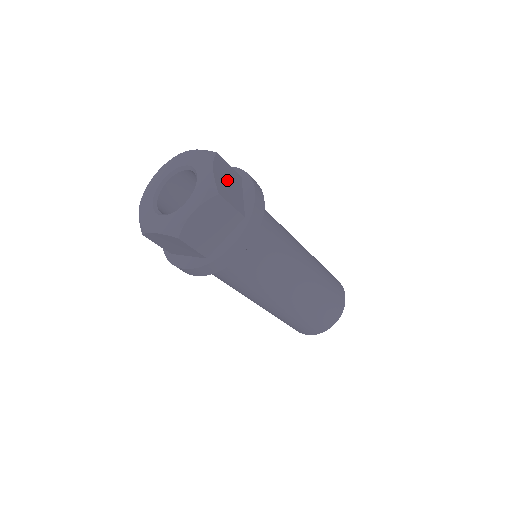
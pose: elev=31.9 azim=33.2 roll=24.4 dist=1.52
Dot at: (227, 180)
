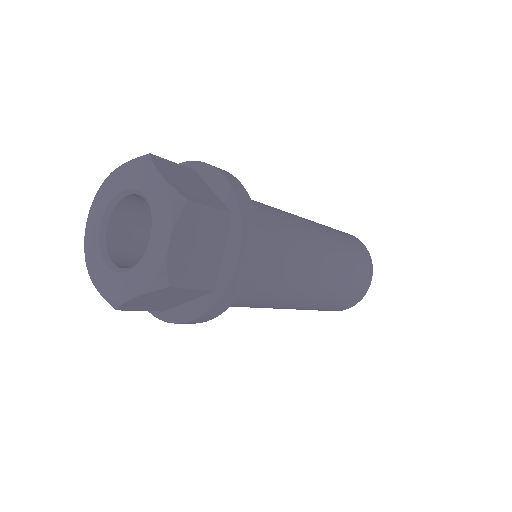
Dot at: (184, 180)
